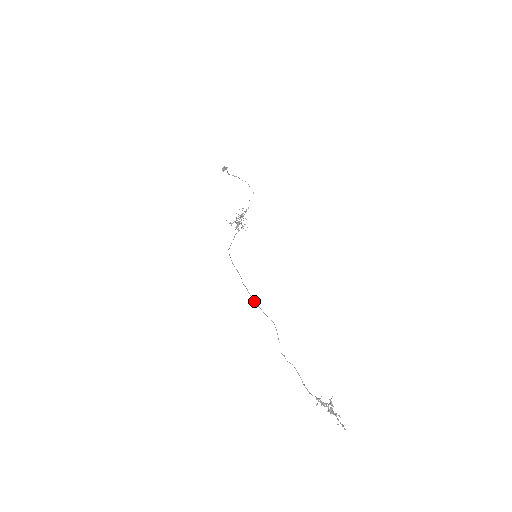
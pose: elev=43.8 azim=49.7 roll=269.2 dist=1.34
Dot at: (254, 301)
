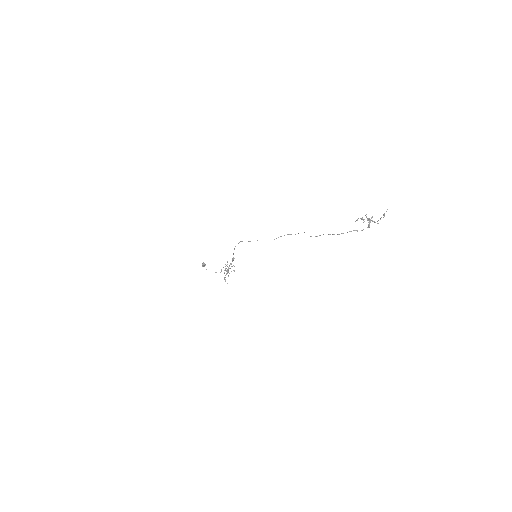
Dot at: occluded
